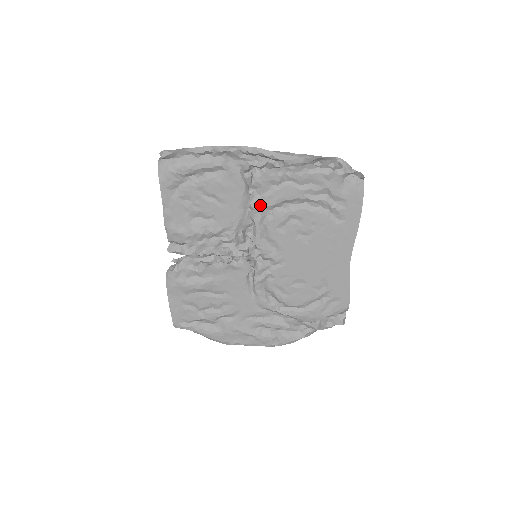
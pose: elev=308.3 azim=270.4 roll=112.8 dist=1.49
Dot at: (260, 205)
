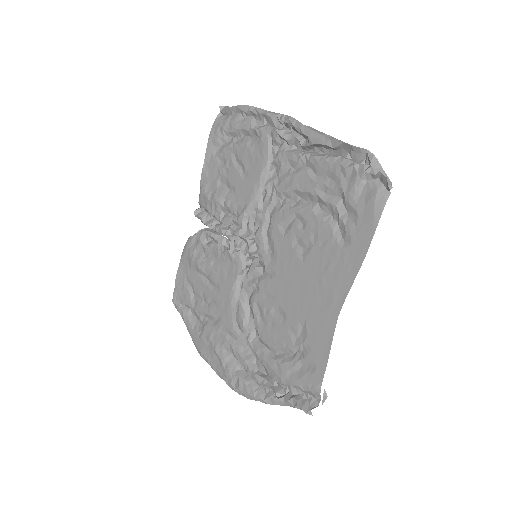
Dot at: (273, 188)
